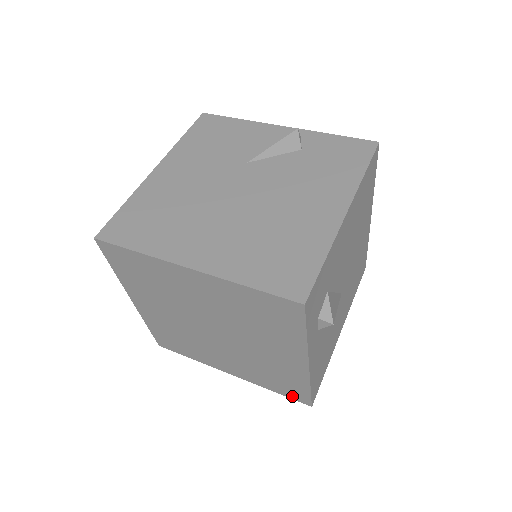
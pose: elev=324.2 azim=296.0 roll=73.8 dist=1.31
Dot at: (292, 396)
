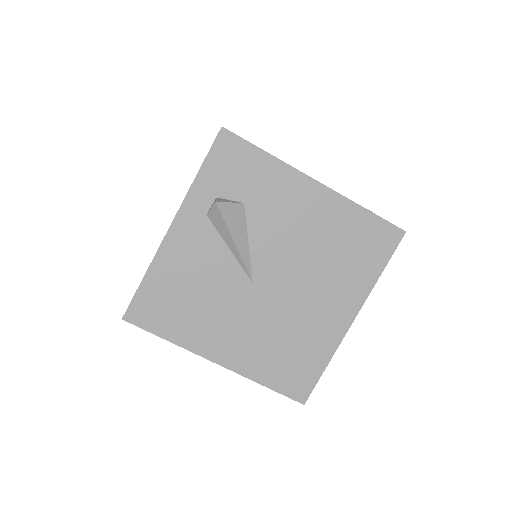
Dot at: occluded
